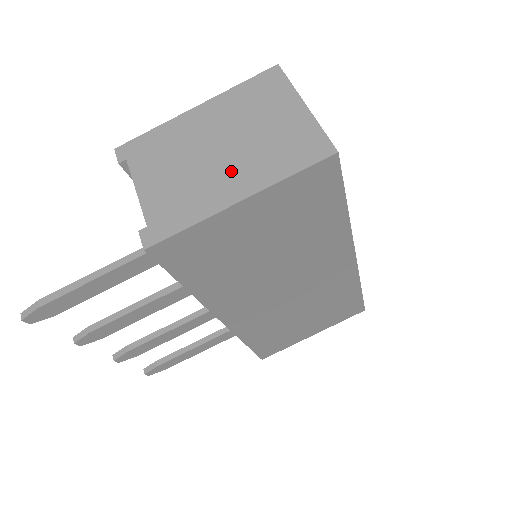
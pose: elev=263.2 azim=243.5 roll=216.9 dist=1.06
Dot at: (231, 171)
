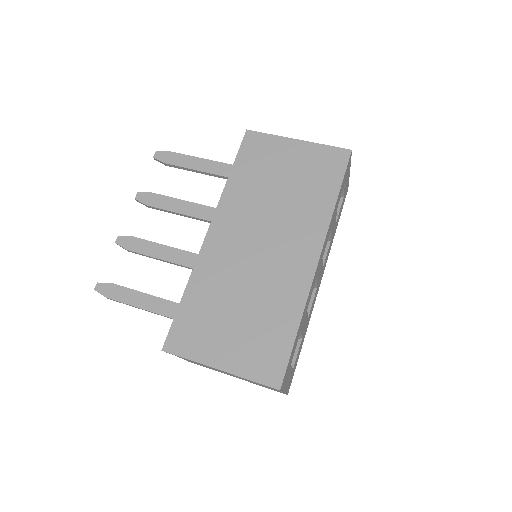
Dot at: occluded
